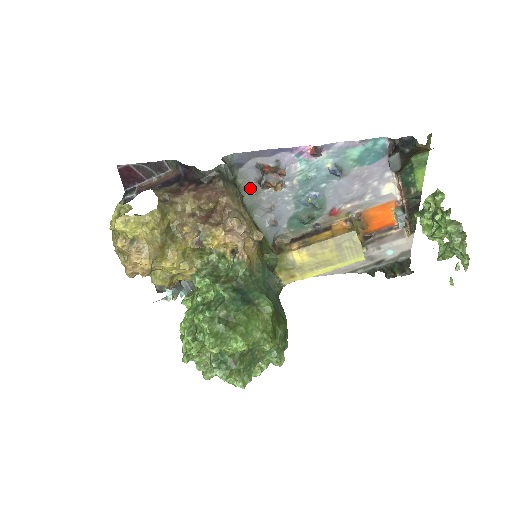
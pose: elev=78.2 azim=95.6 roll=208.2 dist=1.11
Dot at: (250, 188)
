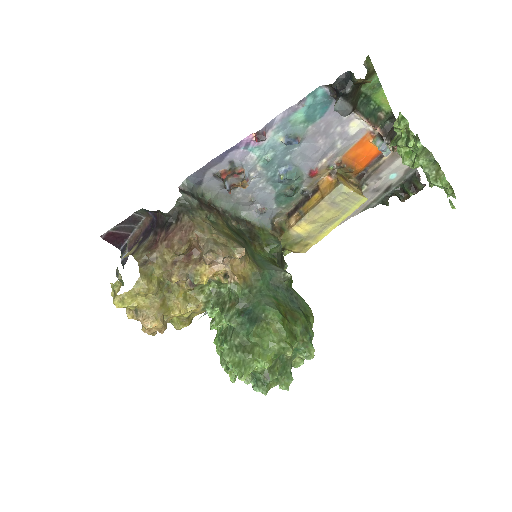
Dot at: (221, 195)
